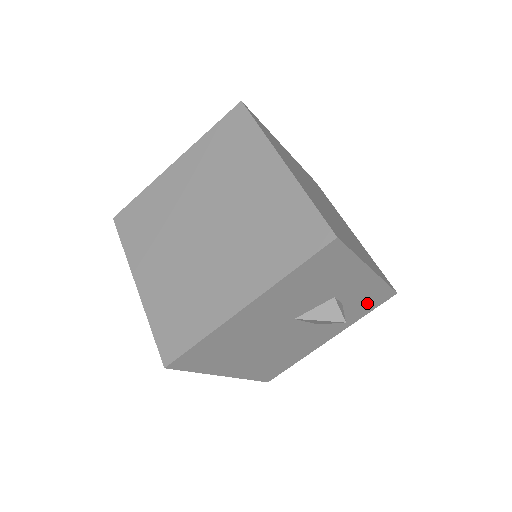
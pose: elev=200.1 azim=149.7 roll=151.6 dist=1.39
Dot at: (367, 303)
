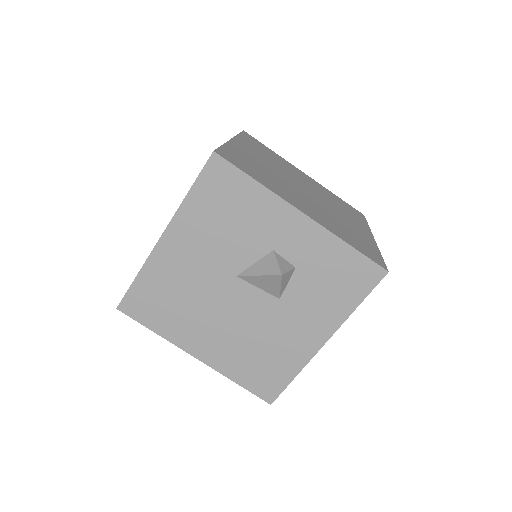
Dot at: (342, 279)
